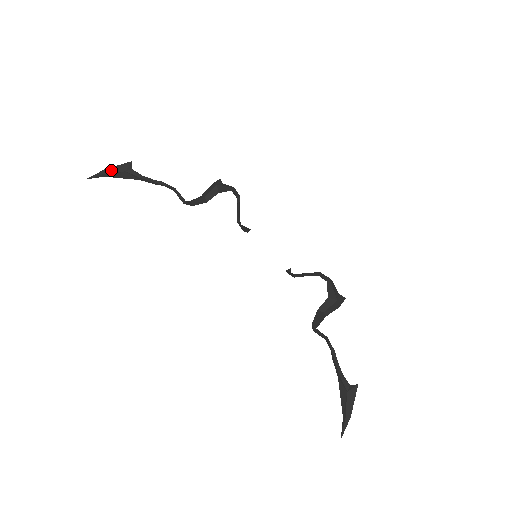
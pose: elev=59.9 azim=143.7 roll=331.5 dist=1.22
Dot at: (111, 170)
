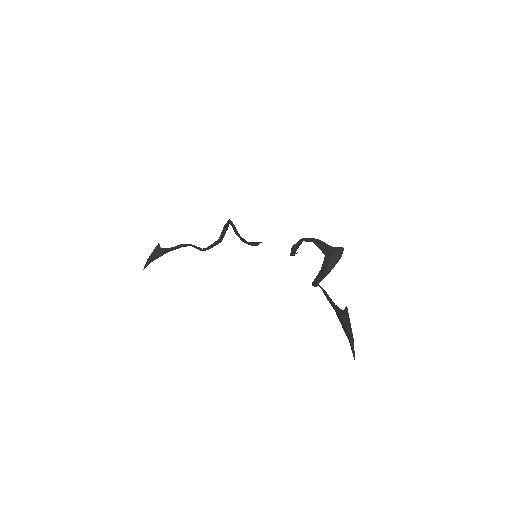
Dot at: (151, 256)
